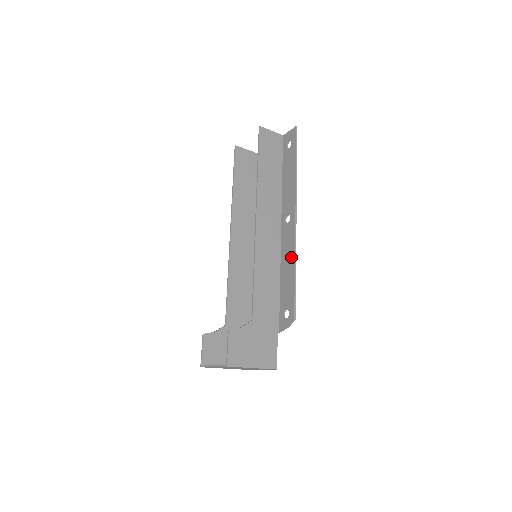
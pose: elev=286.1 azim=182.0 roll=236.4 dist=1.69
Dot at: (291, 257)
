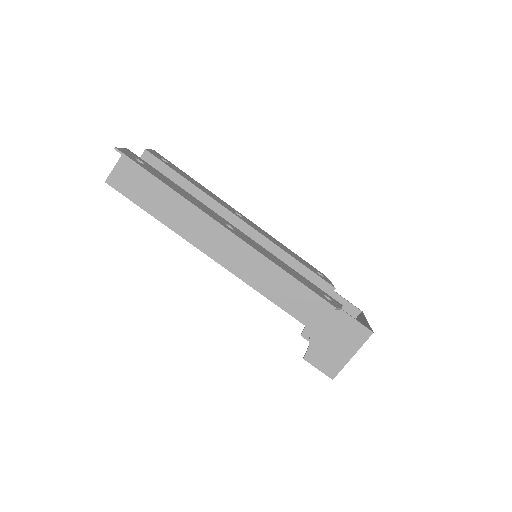
Dot at: occluded
